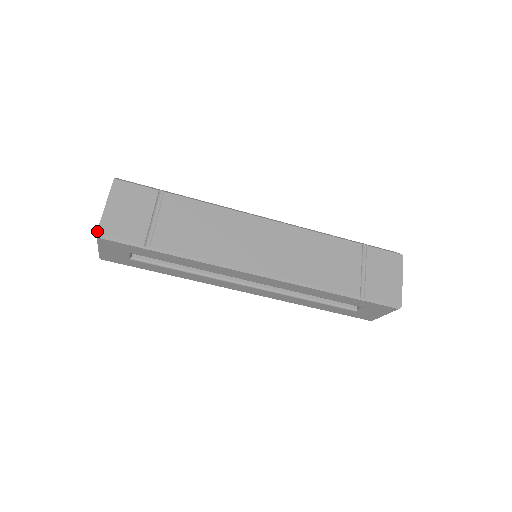
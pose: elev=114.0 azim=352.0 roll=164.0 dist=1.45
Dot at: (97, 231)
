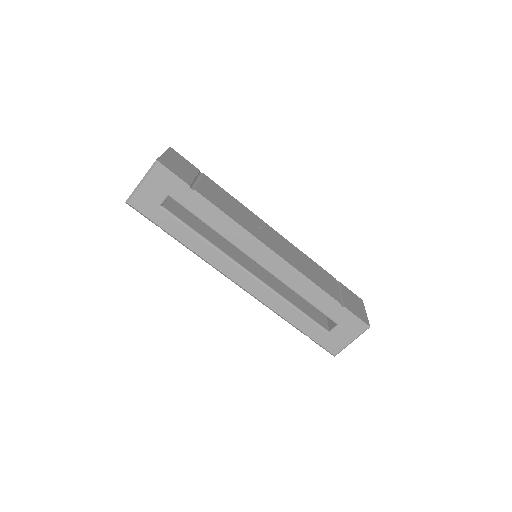
Dot at: (157, 159)
